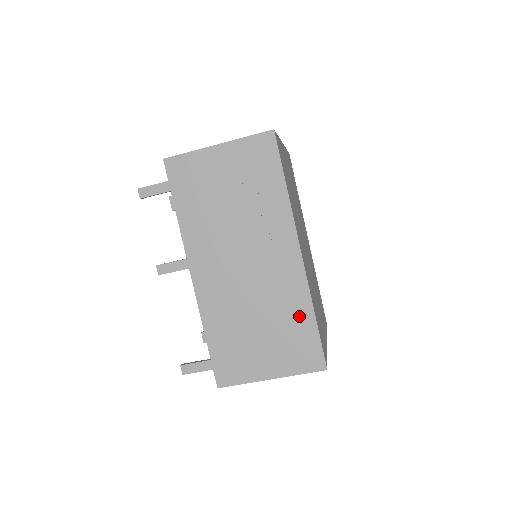
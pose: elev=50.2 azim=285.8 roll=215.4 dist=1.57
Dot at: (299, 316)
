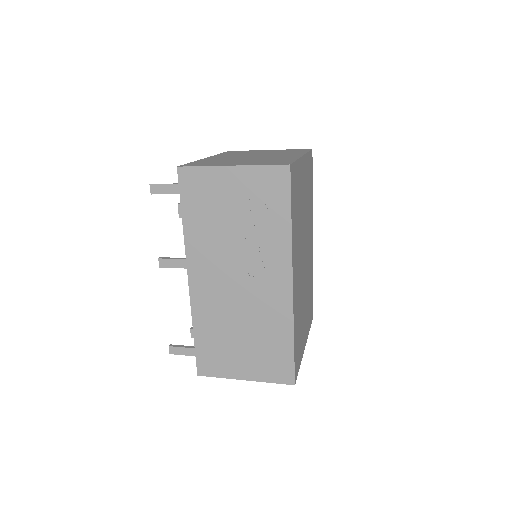
Dot at: (279, 337)
